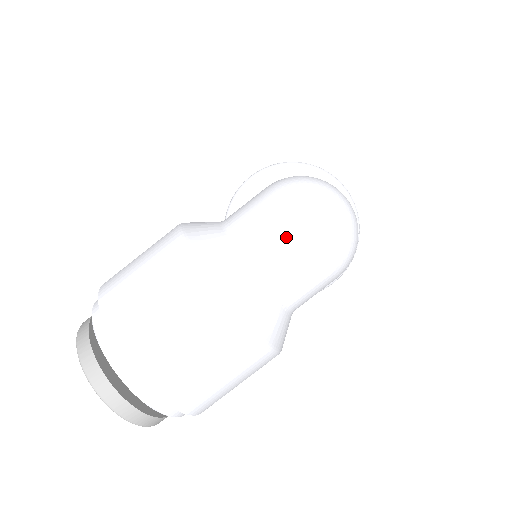
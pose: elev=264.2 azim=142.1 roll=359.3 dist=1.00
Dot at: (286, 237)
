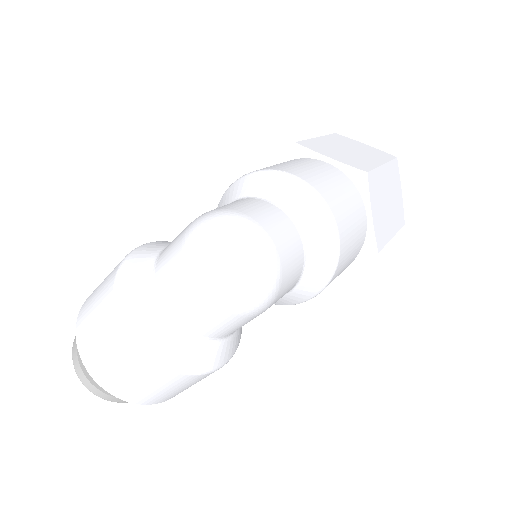
Dot at: (181, 283)
